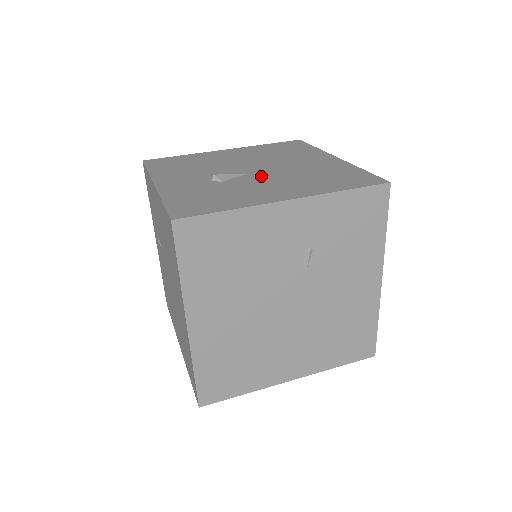
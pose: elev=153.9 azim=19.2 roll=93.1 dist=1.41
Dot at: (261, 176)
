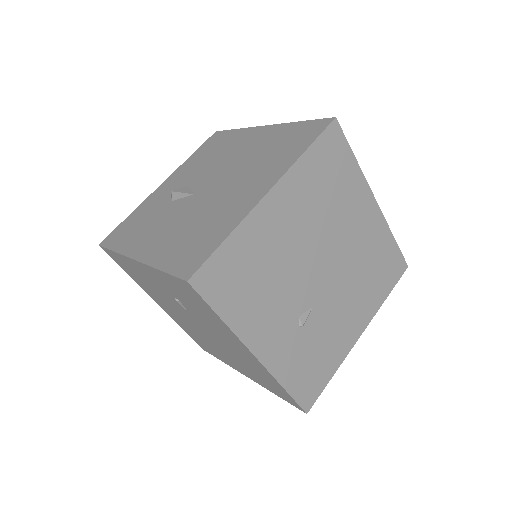
Dot at: (188, 205)
